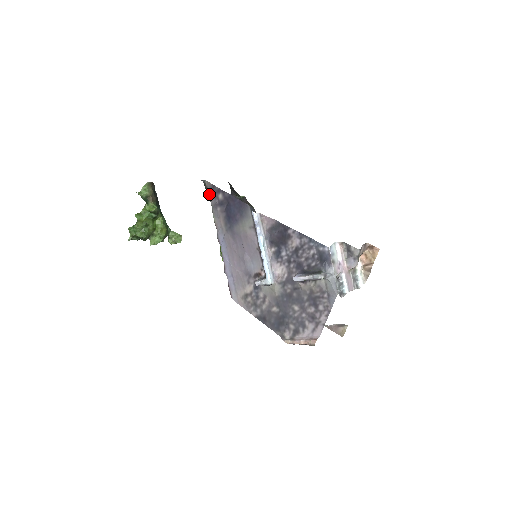
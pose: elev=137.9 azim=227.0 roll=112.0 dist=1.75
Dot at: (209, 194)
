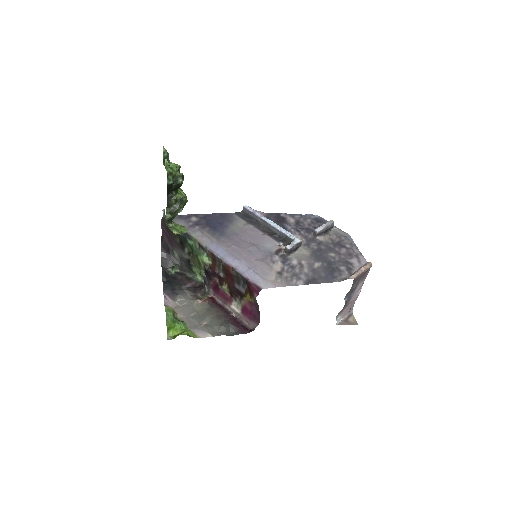
Dot at: (177, 222)
